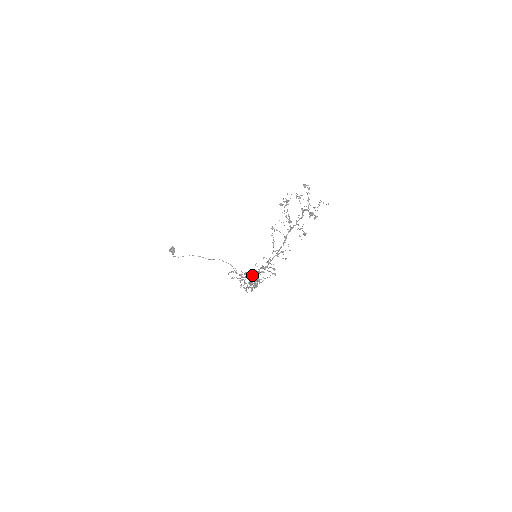
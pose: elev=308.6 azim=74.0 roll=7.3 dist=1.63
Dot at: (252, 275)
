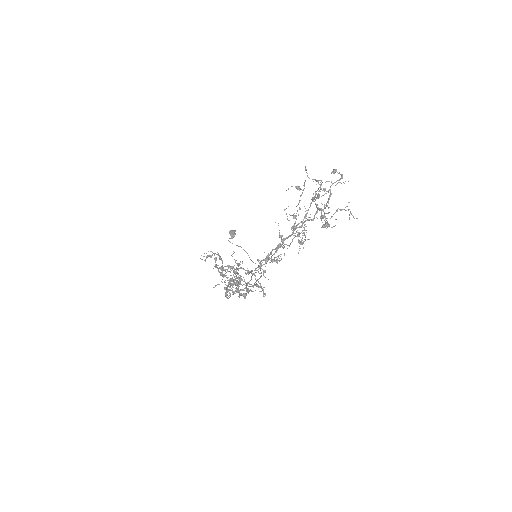
Dot at: (230, 271)
